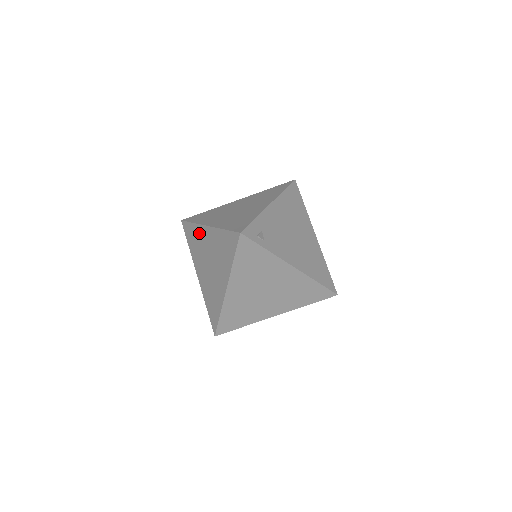
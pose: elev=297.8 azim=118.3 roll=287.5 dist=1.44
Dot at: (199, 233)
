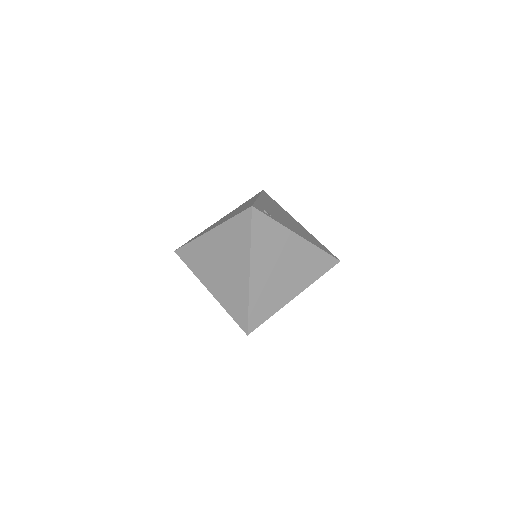
Dot at: (201, 245)
